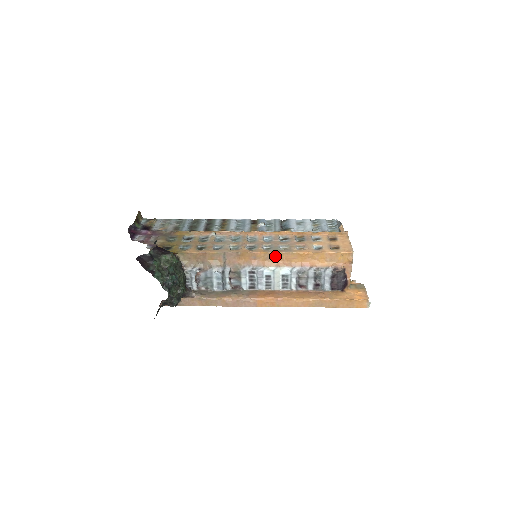
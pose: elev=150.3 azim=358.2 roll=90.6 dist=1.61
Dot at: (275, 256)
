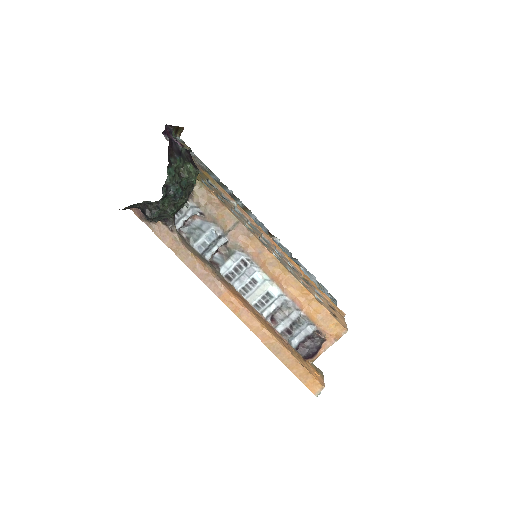
Dot at: (279, 268)
